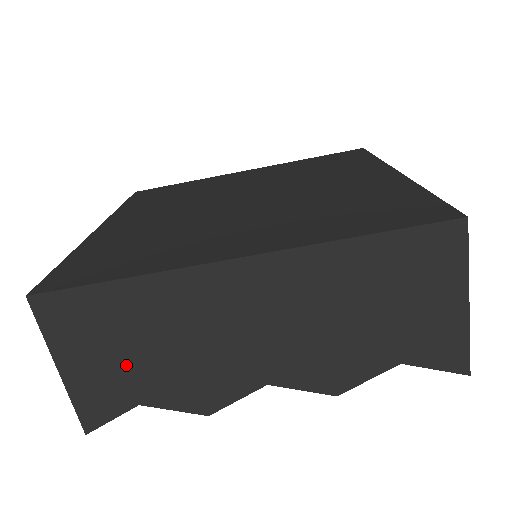
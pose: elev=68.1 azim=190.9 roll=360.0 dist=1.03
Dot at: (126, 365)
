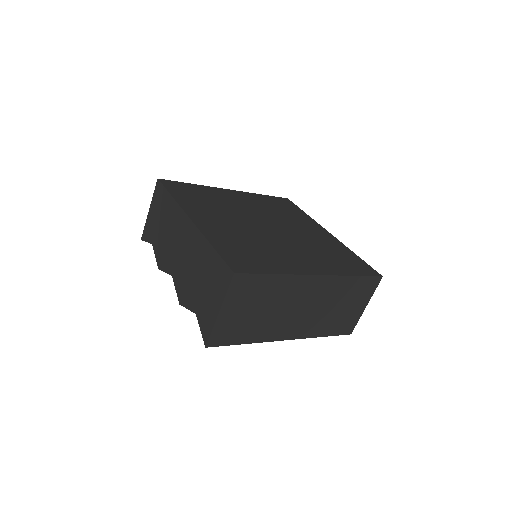
Dot at: (158, 226)
